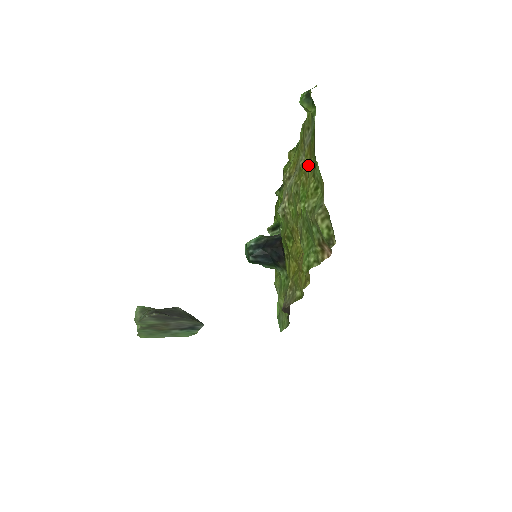
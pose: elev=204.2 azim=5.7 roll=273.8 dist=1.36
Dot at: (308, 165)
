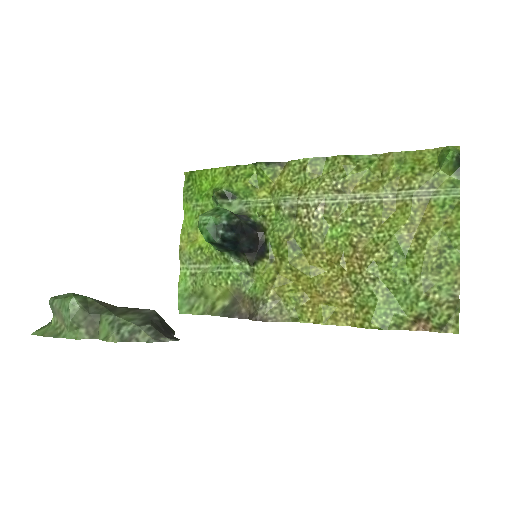
Dot at: (419, 224)
